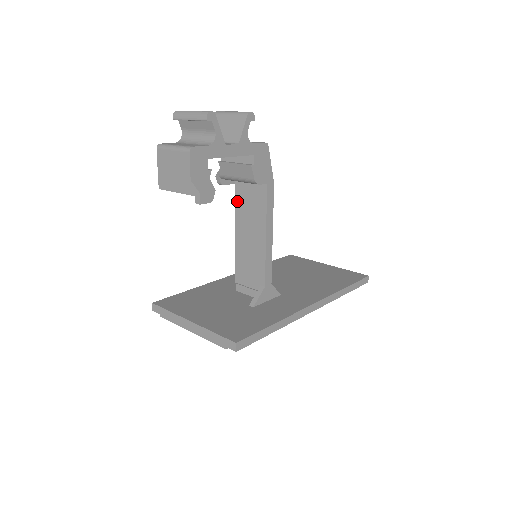
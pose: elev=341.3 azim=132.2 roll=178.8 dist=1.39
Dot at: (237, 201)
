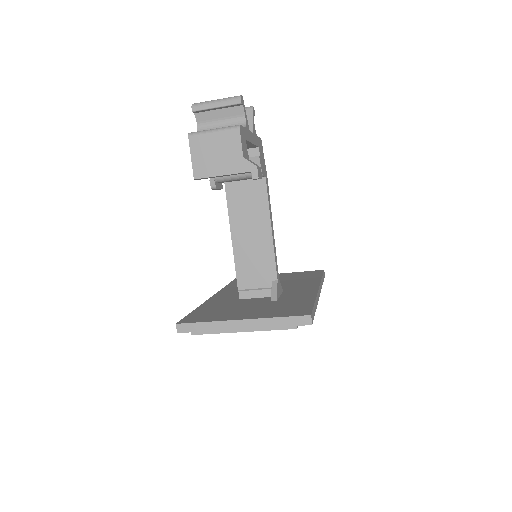
Dot at: (230, 204)
